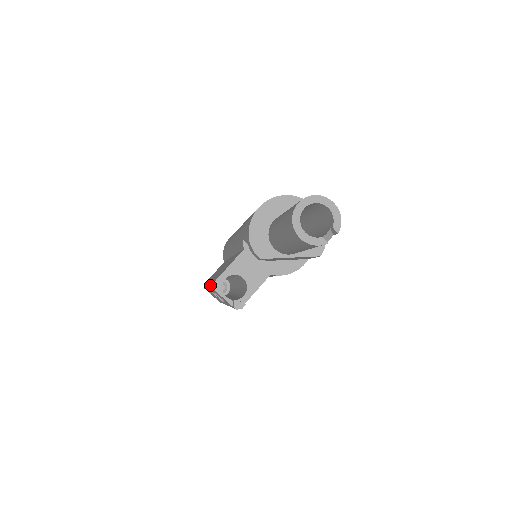
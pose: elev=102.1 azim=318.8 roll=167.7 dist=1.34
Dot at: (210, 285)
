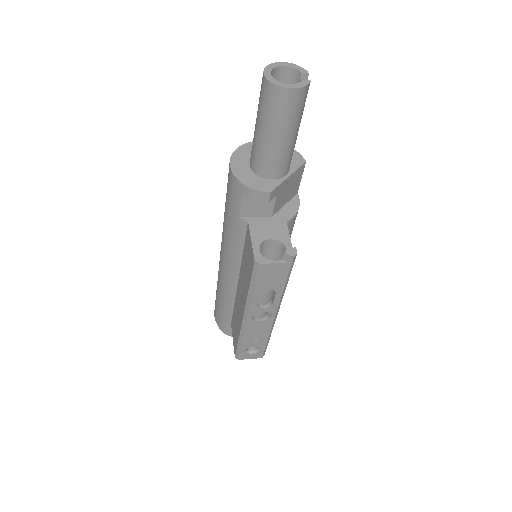
Dot at: (250, 287)
